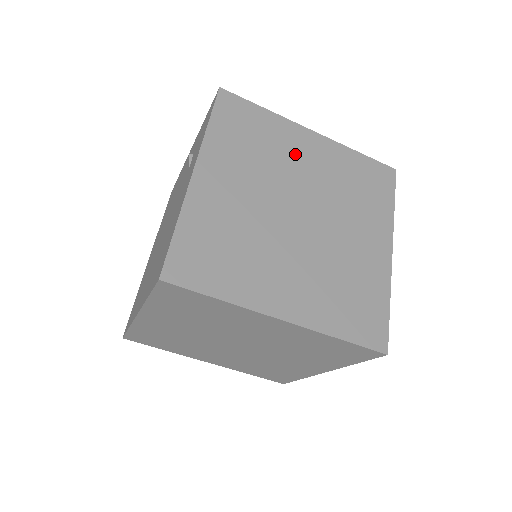
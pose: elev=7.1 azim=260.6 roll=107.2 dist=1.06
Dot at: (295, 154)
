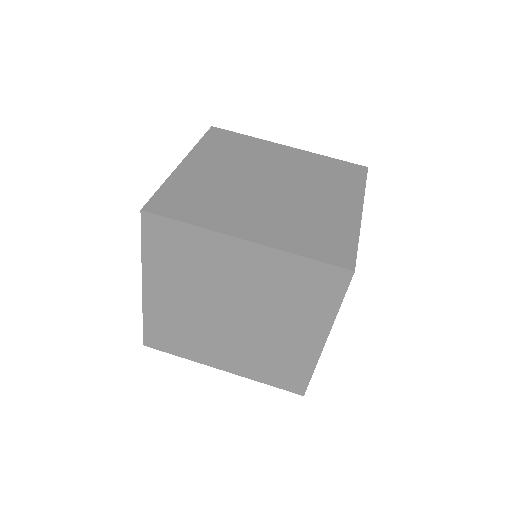
Dot at: (270, 156)
